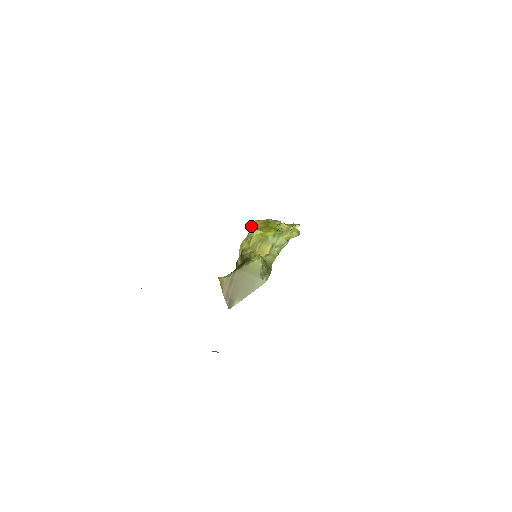
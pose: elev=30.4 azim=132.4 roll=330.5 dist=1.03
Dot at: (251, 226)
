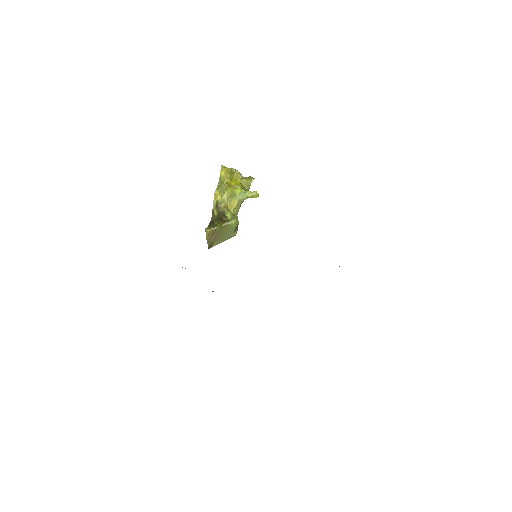
Dot at: (226, 185)
